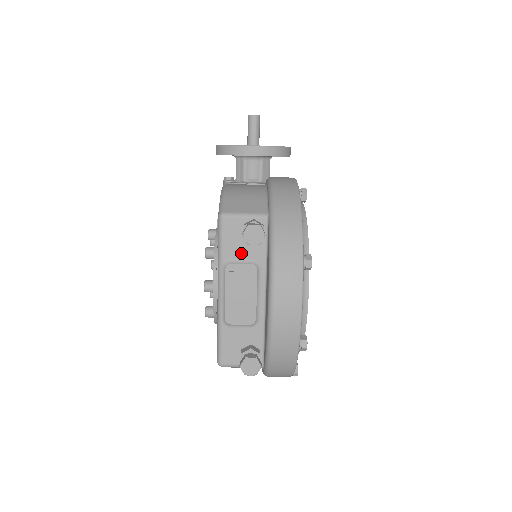
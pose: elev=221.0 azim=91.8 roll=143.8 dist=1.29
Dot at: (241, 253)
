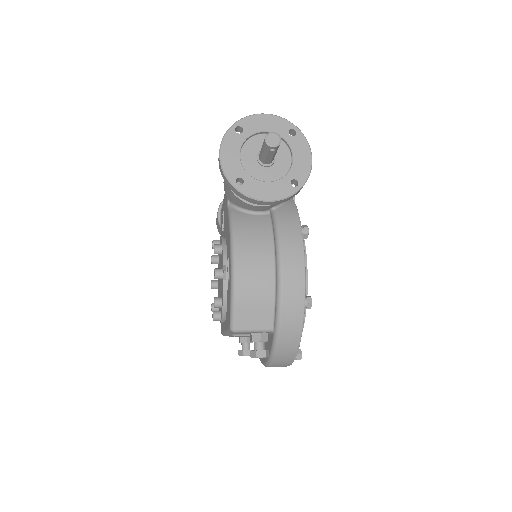
Dot at: (246, 333)
